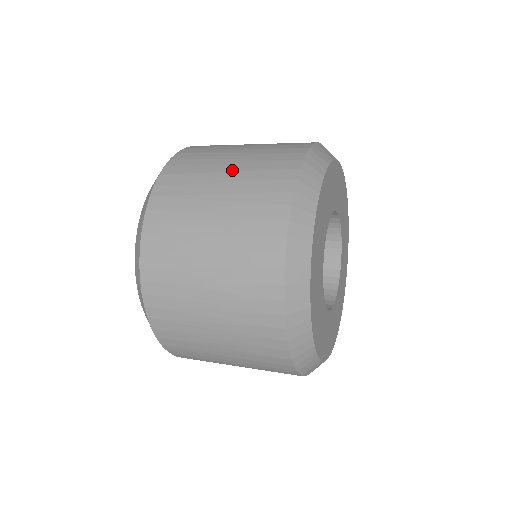
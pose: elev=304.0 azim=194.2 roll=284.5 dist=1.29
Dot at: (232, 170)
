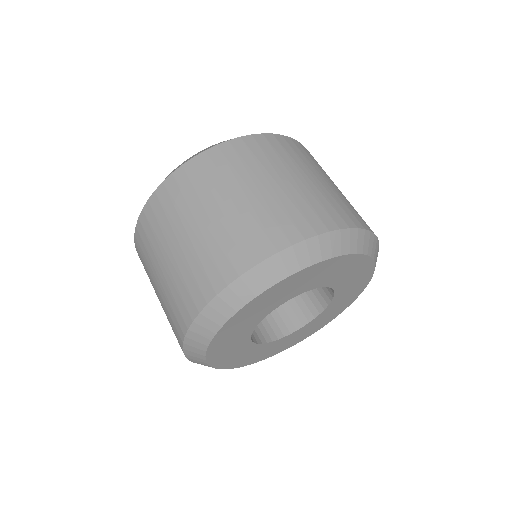
Dot at: (293, 183)
